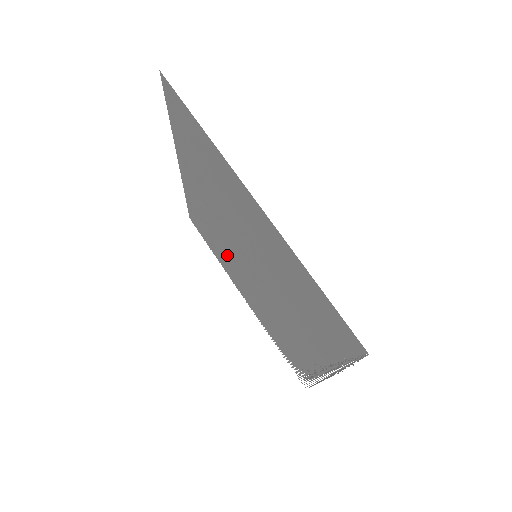
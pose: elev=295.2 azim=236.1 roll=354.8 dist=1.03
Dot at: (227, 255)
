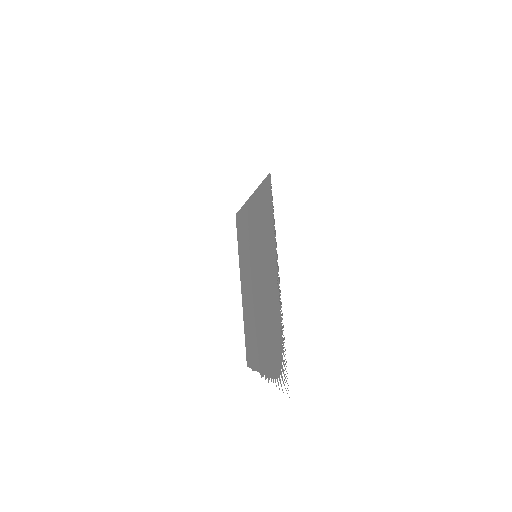
Dot at: occluded
